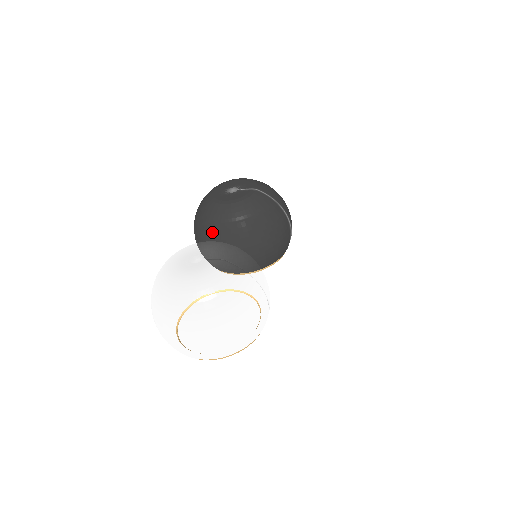
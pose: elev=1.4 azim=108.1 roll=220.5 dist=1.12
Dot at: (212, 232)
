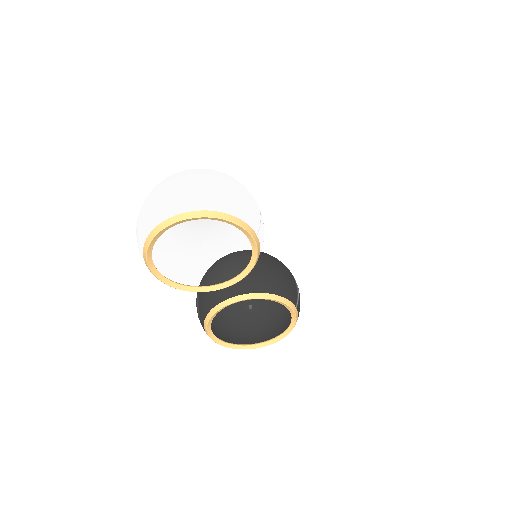
Dot at: occluded
